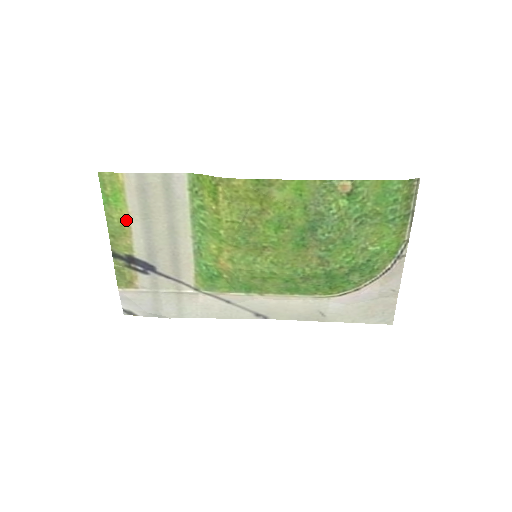
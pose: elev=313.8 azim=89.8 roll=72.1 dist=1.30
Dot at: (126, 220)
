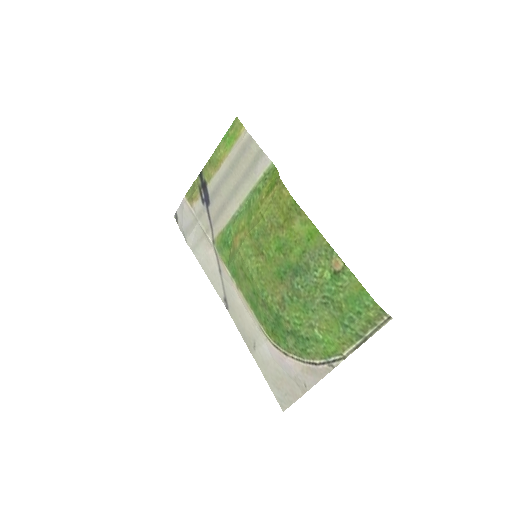
Dot at: (223, 159)
